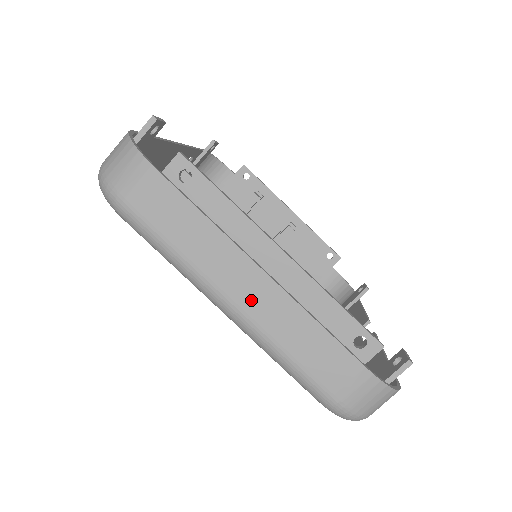
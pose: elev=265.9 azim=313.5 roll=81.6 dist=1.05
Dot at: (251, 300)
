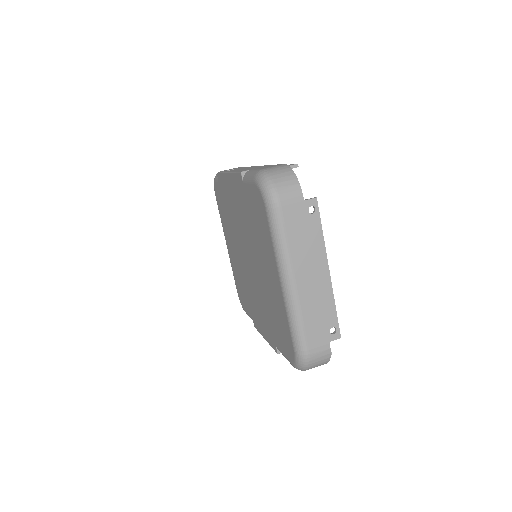
Dot at: (303, 285)
